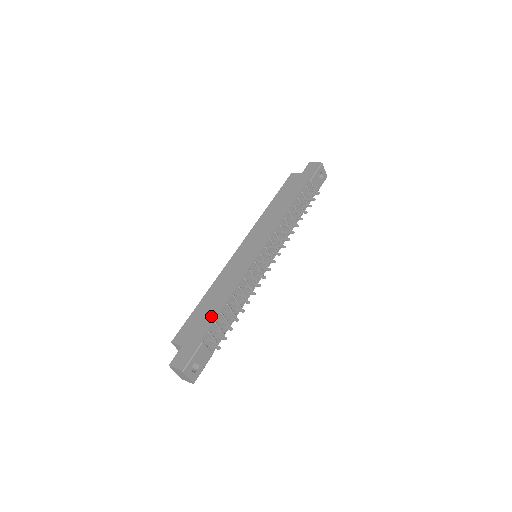
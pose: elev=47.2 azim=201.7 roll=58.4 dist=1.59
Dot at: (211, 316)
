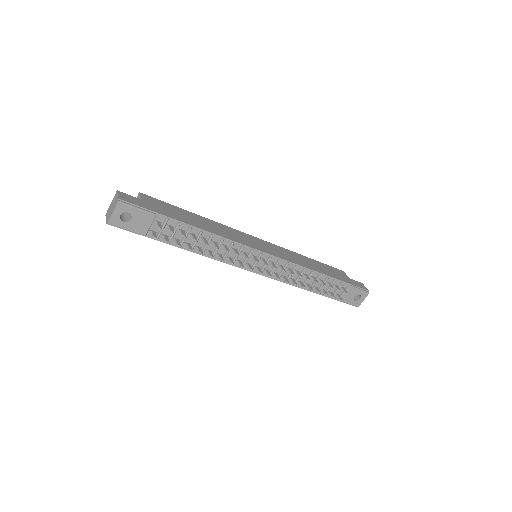
Dot at: (183, 219)
